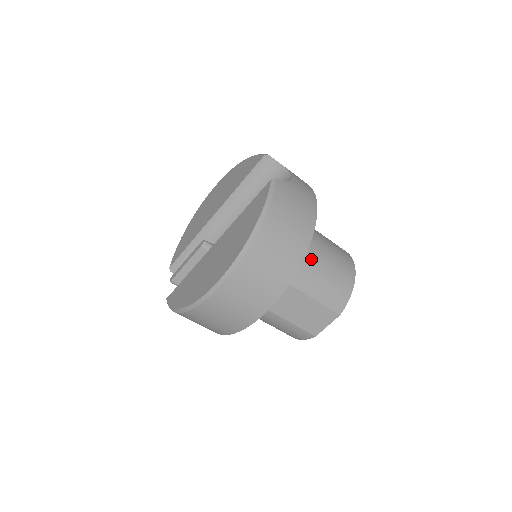
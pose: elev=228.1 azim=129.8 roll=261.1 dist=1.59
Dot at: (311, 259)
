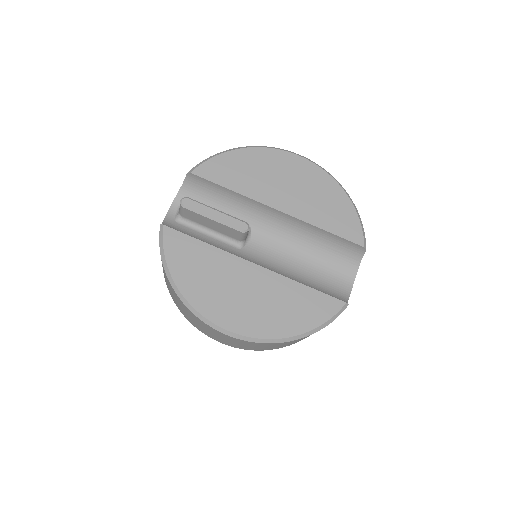
Dot at: occluded
